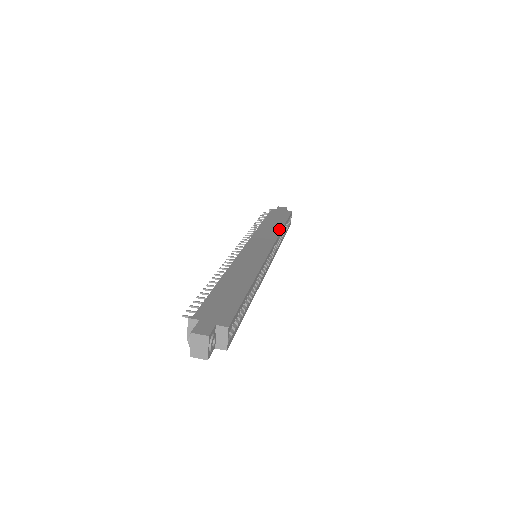
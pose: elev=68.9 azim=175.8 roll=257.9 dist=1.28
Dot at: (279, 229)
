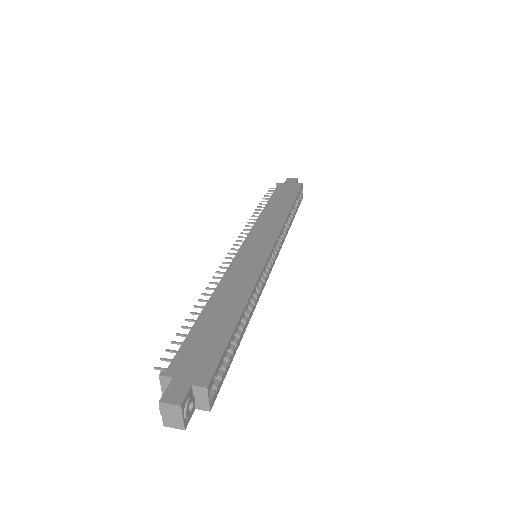
Dot at: (285, 214)
